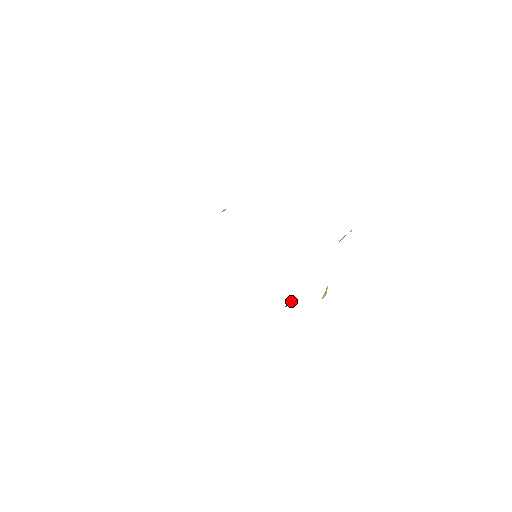
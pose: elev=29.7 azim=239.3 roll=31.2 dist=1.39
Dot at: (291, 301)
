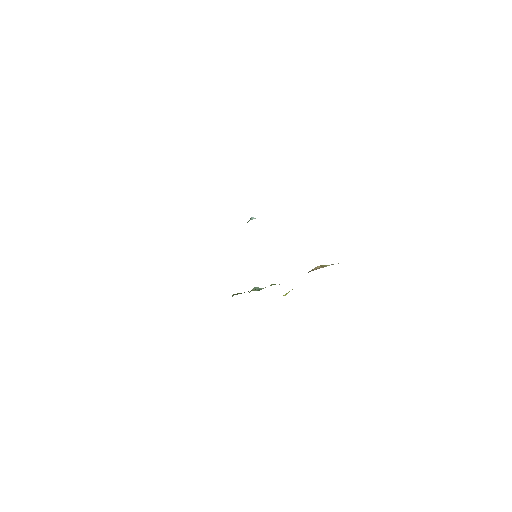
Dot at: (258, 288)
